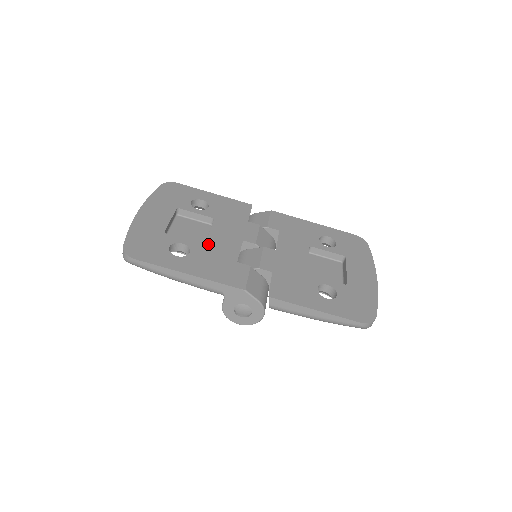
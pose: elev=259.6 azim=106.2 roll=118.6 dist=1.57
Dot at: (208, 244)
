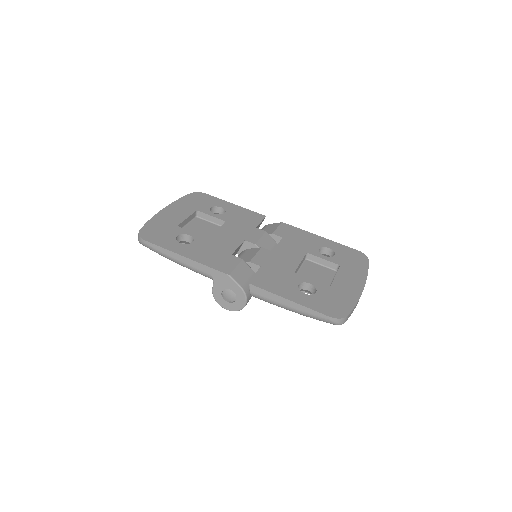
Dot at: (212, 238)
